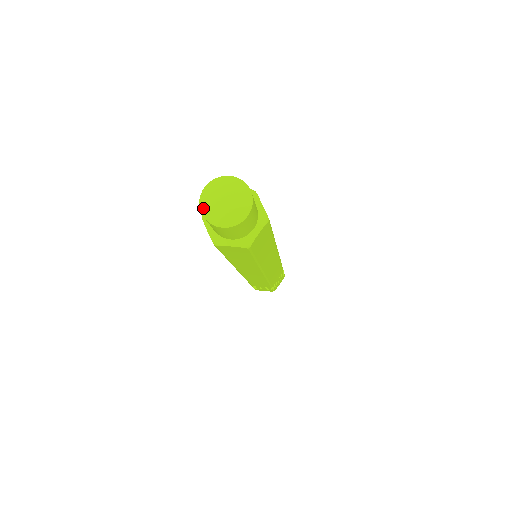
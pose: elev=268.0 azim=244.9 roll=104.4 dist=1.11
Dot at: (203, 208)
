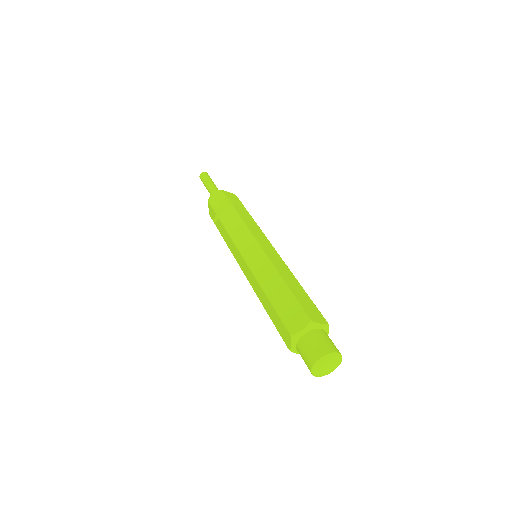
Dot at: (318, 376)
